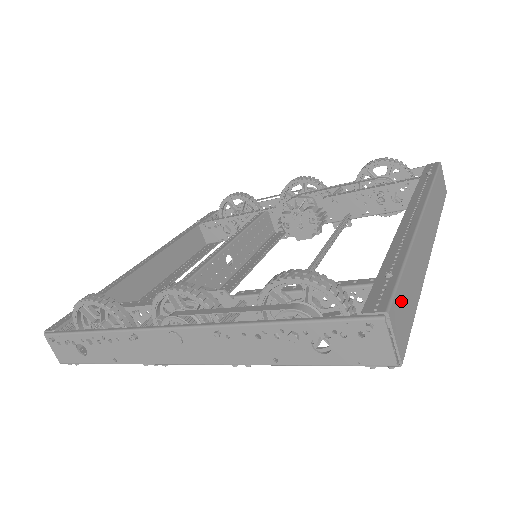
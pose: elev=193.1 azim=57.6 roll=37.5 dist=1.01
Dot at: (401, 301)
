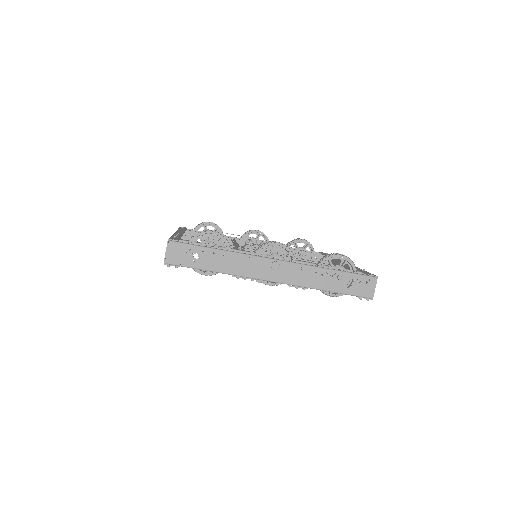
Dot at: occluded
